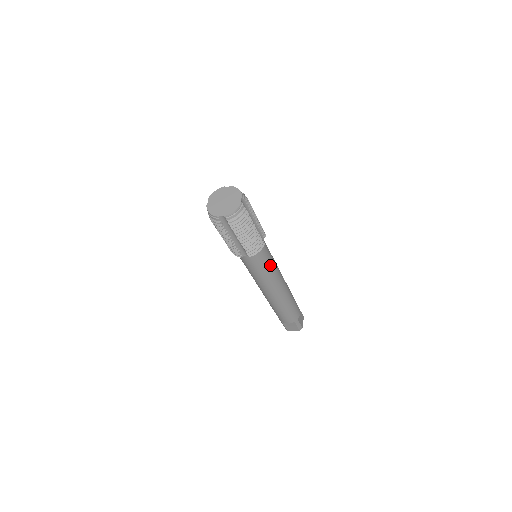
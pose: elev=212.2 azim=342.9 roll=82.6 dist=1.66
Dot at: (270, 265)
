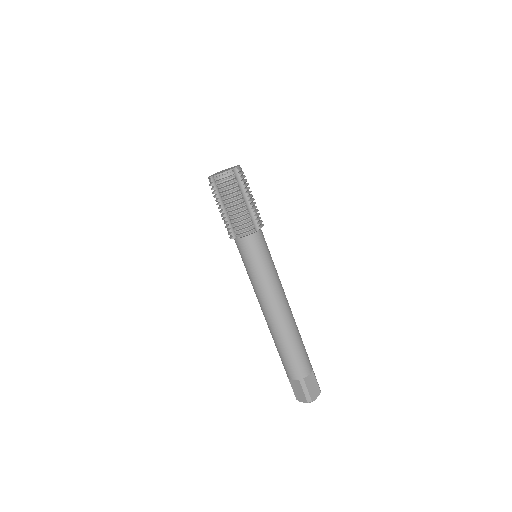
Dot at: (264, 266)
